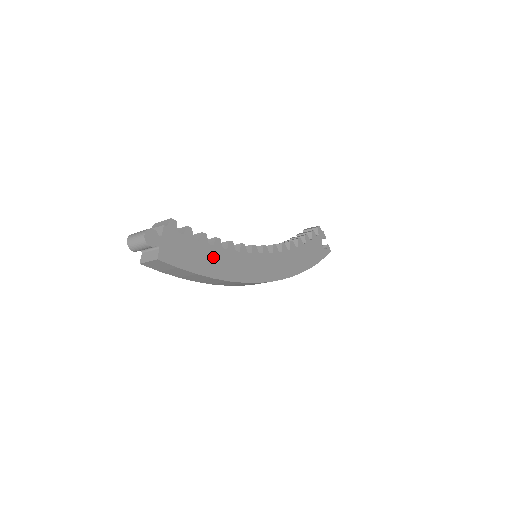
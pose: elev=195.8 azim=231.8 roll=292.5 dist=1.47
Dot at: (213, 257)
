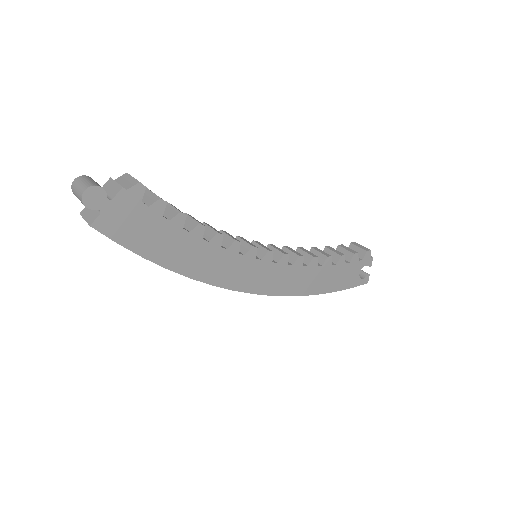
Dot at: (181, 245)
